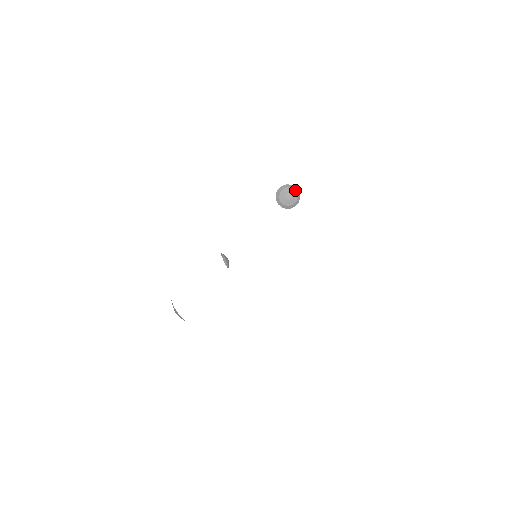
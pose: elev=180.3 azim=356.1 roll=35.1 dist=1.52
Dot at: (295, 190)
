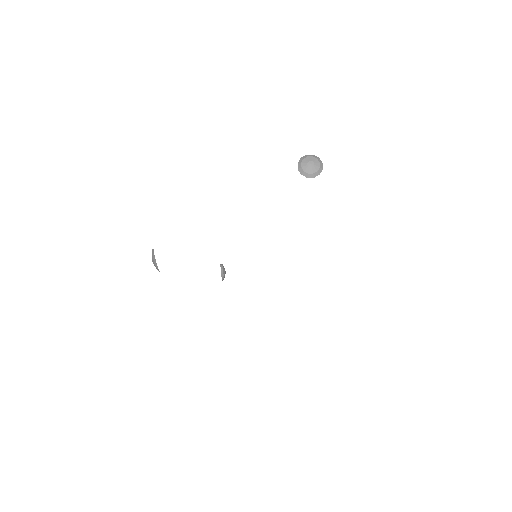
Dot at: (319, 161)
